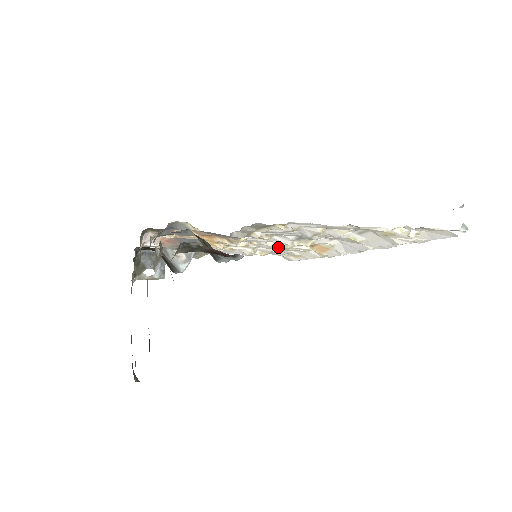
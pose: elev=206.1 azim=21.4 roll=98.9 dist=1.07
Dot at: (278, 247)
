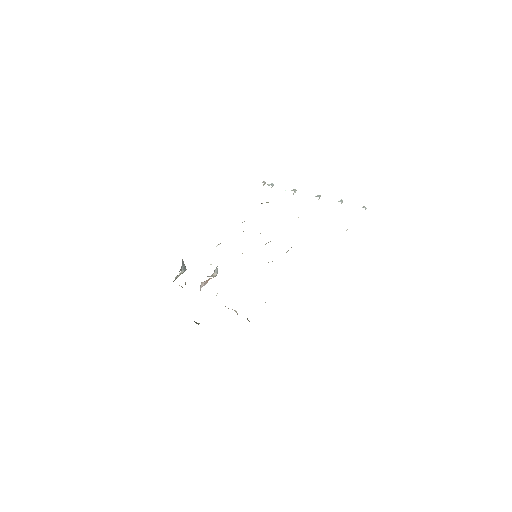
Dot at: (265, 244)
